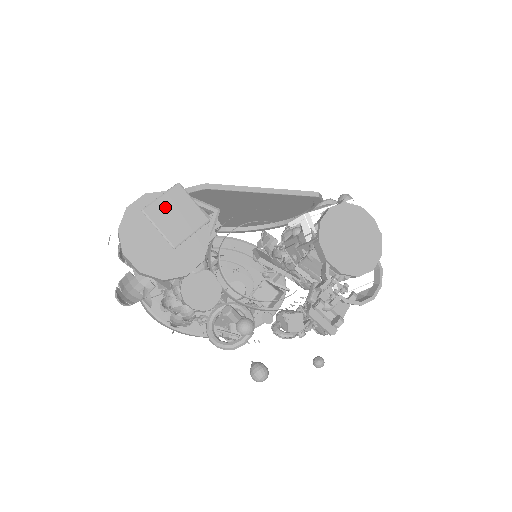
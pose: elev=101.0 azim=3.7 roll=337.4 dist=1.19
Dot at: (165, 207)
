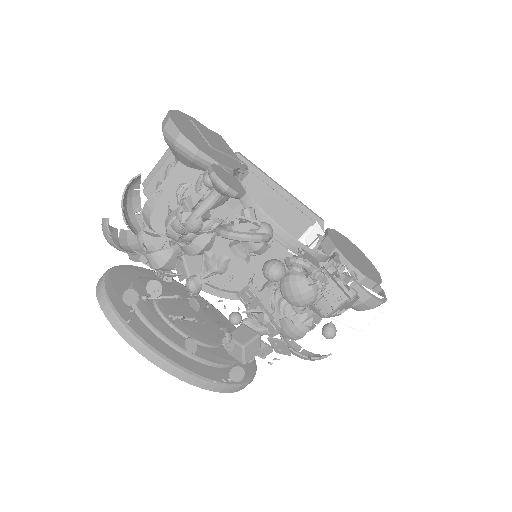
Dot at: (208, 132)
